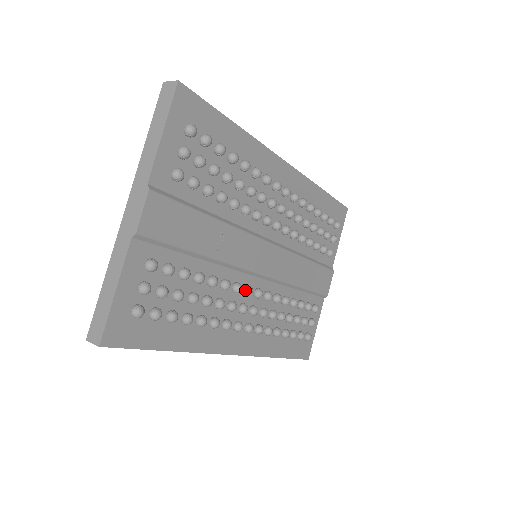
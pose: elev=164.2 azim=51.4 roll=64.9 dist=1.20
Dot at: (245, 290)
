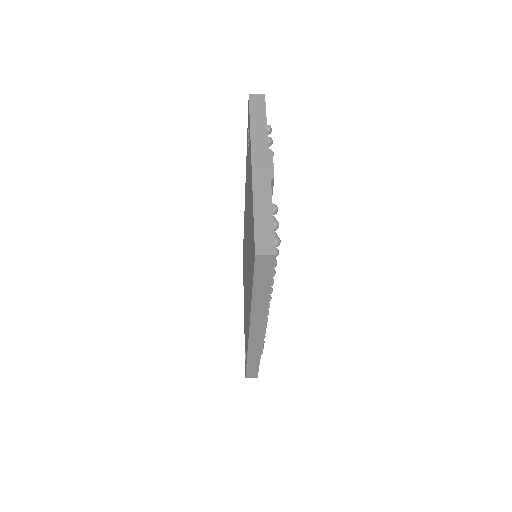
Dot at: occluded
